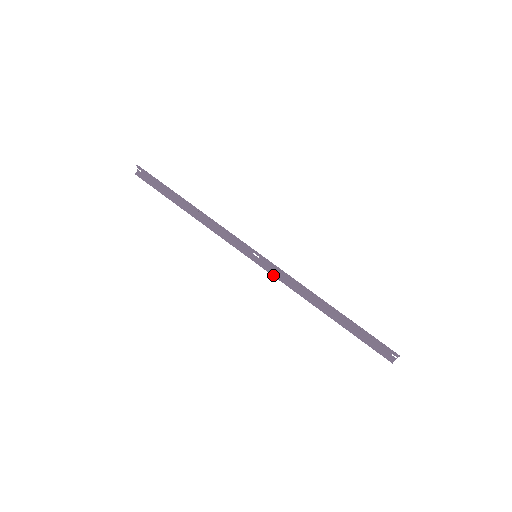
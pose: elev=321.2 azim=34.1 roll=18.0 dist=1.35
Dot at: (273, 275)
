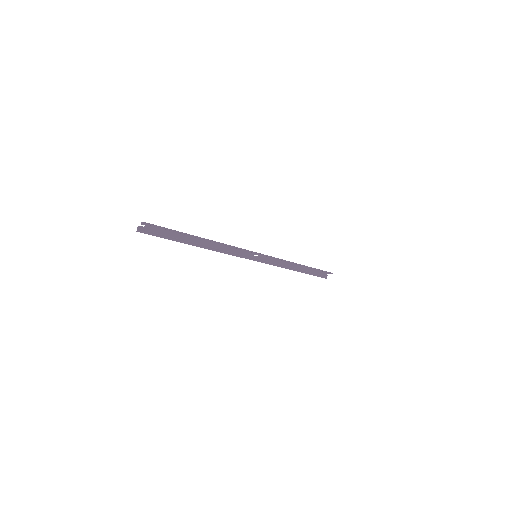
Dot at: (266, 263)
